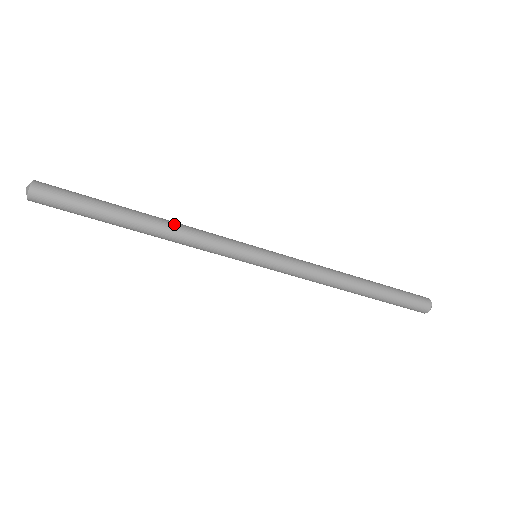
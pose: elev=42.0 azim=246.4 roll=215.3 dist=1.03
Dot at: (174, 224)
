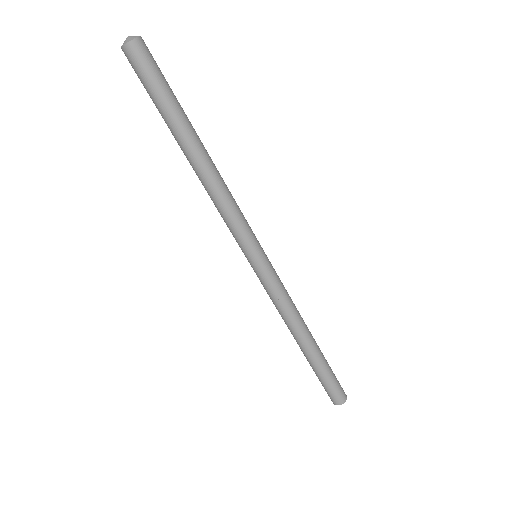
Dot at: (219, 176)
